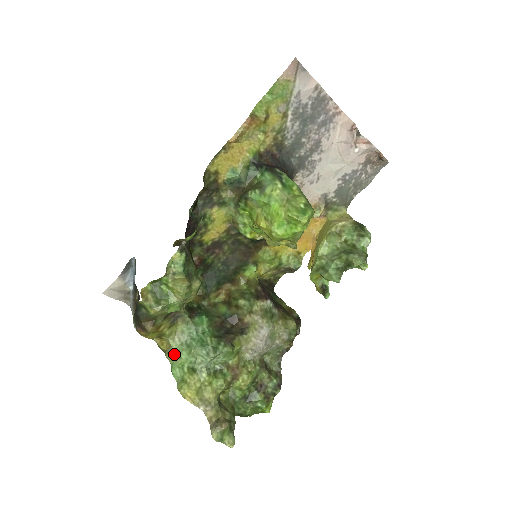
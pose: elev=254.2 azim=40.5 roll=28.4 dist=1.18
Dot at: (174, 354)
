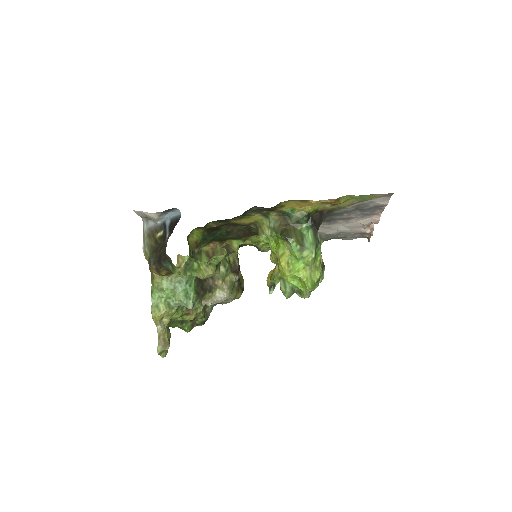
Dot at: (162, 287)
